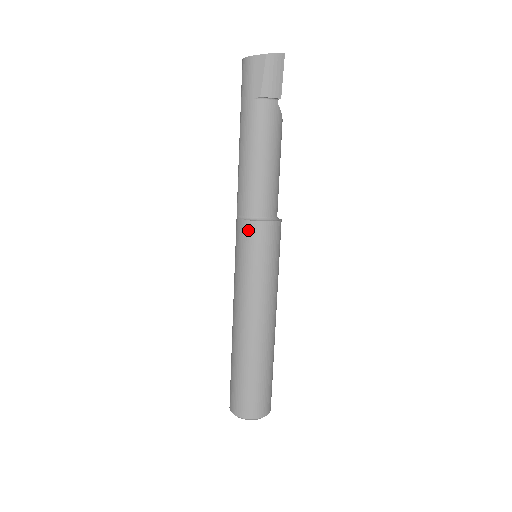
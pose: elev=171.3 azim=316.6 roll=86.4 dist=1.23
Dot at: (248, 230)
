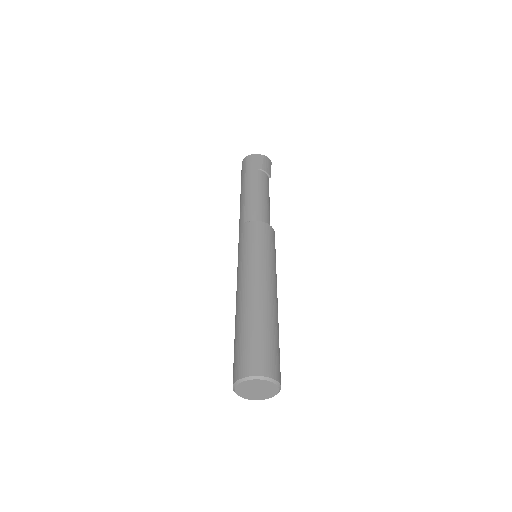
Dot at: (258, 226)
